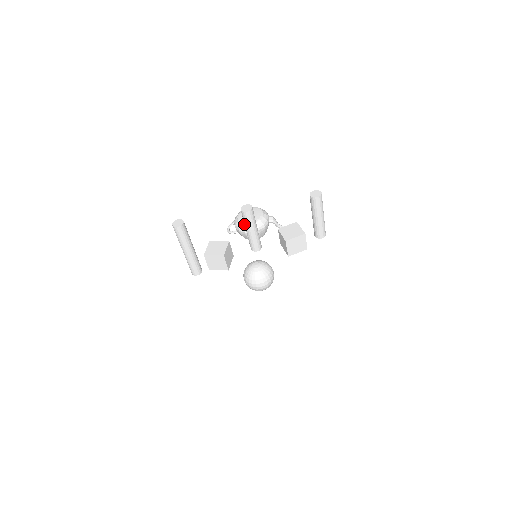
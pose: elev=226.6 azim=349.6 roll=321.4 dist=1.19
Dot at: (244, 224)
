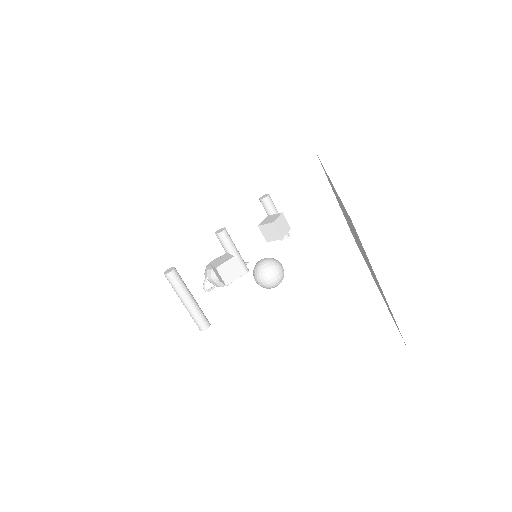
Dot at: occluded
